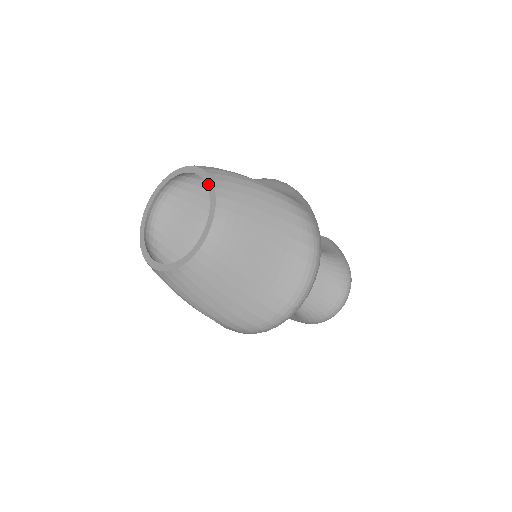
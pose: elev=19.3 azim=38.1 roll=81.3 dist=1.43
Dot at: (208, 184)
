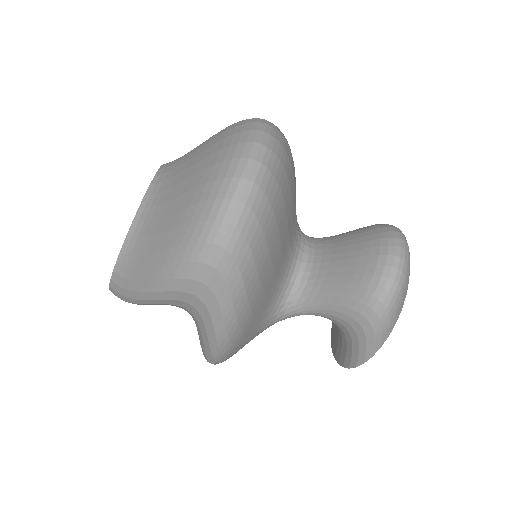
Dot at: occluded
